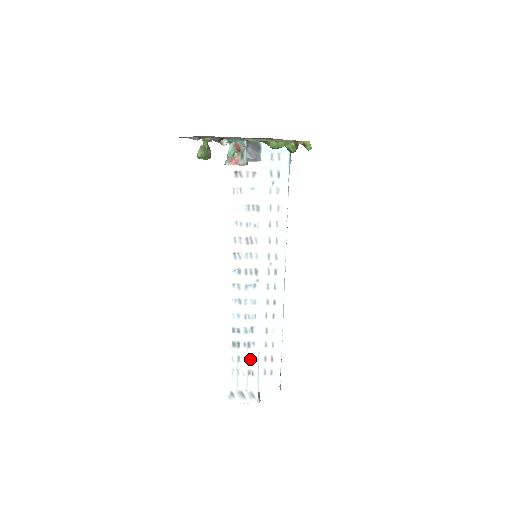
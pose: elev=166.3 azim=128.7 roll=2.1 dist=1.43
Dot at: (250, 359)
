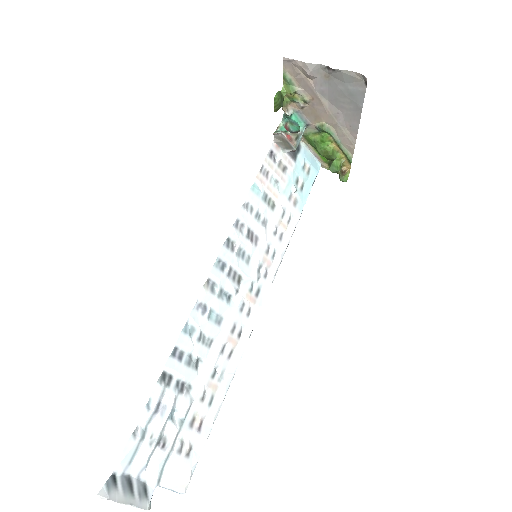
Dot at: (172, 414)
